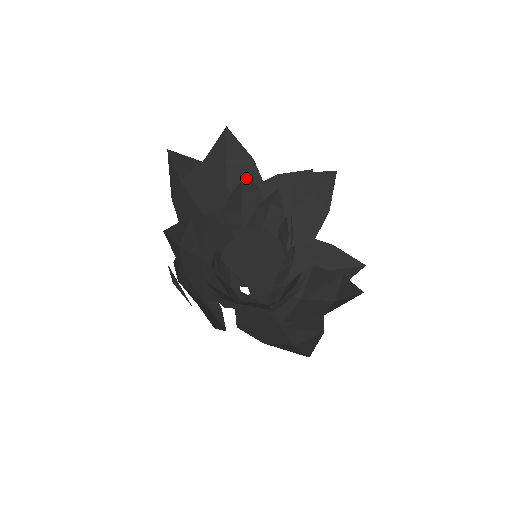
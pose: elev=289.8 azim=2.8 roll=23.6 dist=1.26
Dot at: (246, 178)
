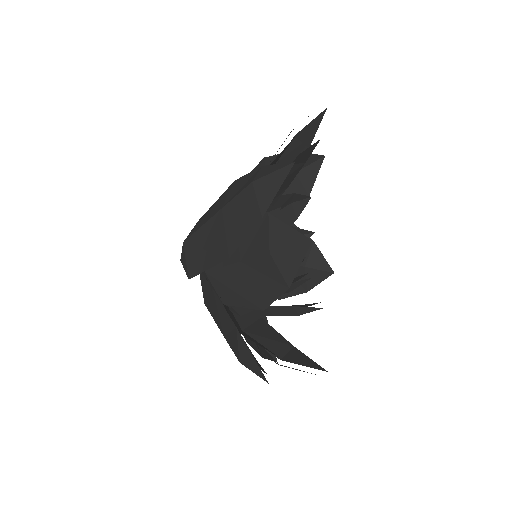
Dot at: (306, 199)
